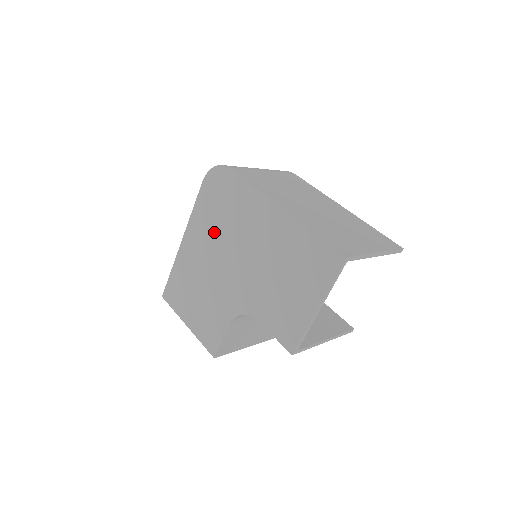
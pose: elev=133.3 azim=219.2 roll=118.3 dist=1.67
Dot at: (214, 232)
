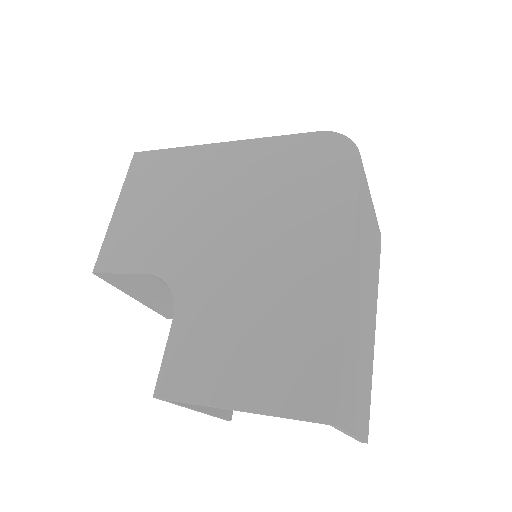
Dot at: (259, 186)
